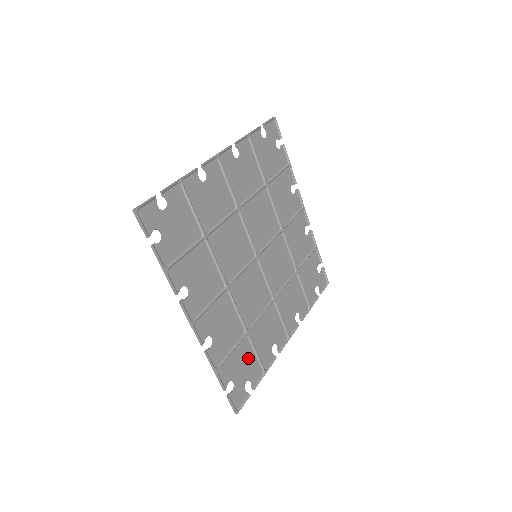
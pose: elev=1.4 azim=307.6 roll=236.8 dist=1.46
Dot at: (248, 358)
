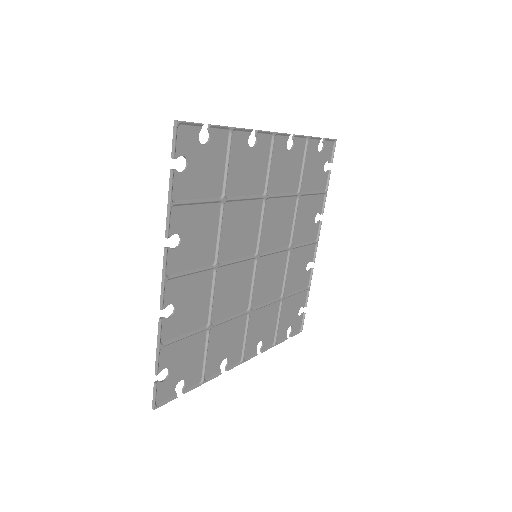
Dot at: (196, 355)
